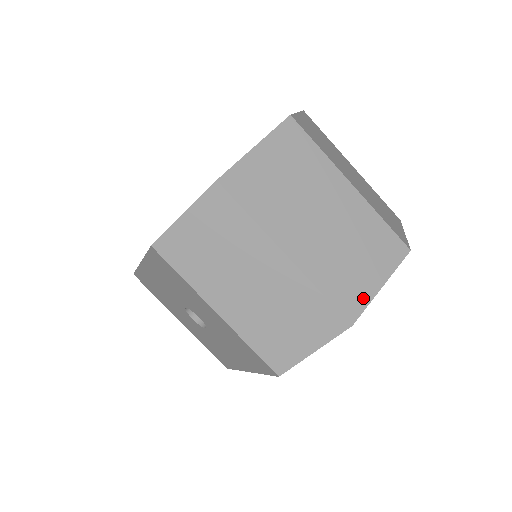
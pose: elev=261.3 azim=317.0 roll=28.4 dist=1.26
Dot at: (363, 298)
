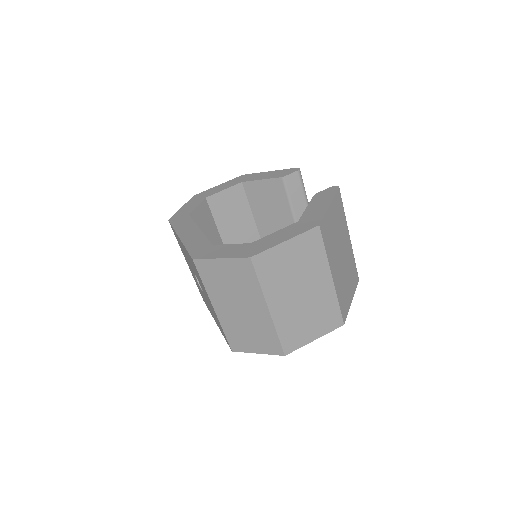
Dot at: (300, 343)
